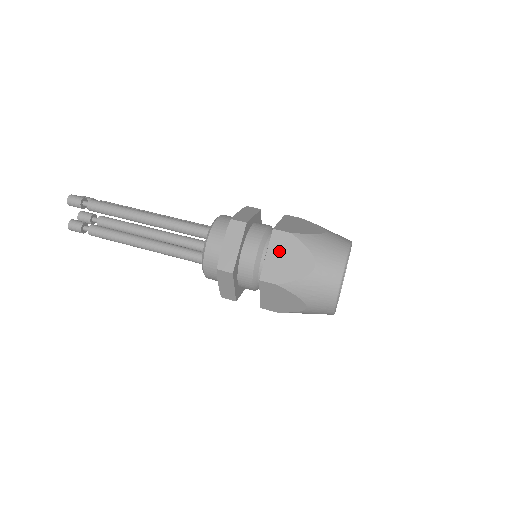
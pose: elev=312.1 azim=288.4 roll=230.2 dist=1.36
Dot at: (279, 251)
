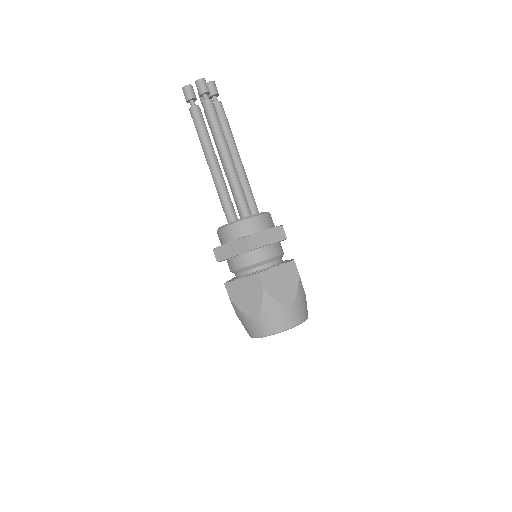
Dot at: occluded
